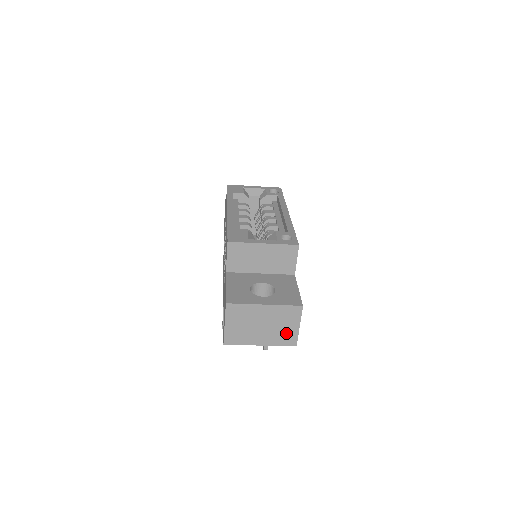
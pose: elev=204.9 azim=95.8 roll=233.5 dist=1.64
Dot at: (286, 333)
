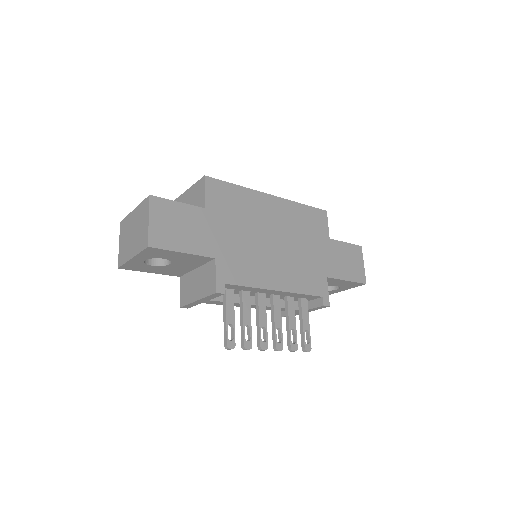
Dot at: (143, 234)
